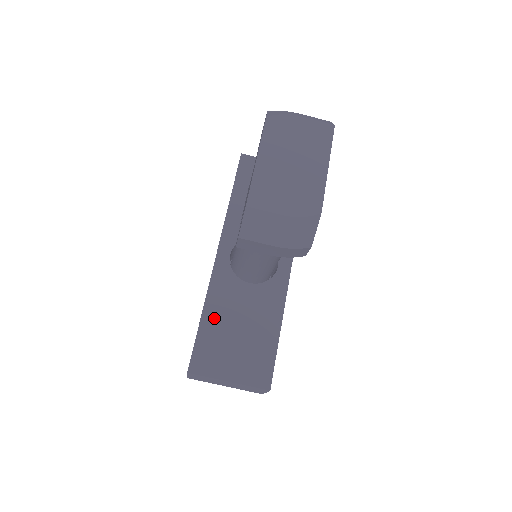
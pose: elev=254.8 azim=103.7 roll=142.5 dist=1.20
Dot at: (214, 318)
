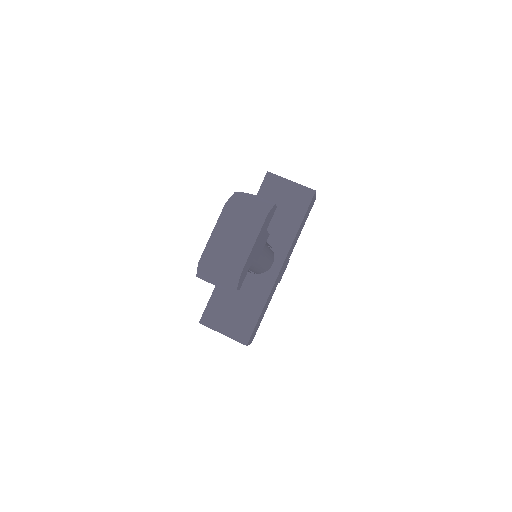
Dot at: (222, 292)
